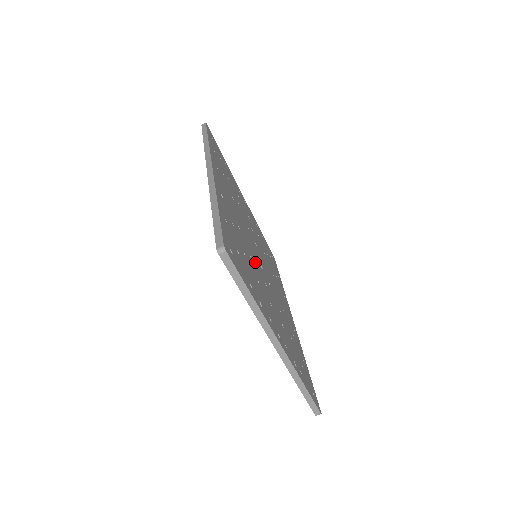
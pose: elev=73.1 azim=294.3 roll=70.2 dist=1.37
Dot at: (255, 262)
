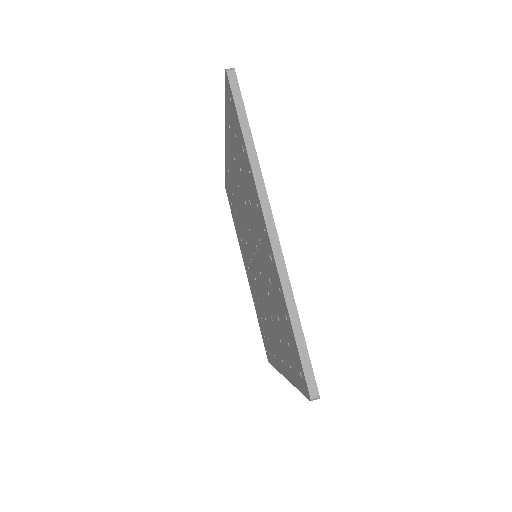
Dot at: occluded
